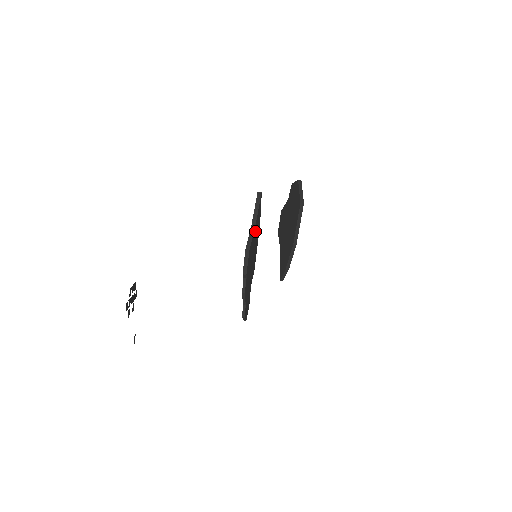
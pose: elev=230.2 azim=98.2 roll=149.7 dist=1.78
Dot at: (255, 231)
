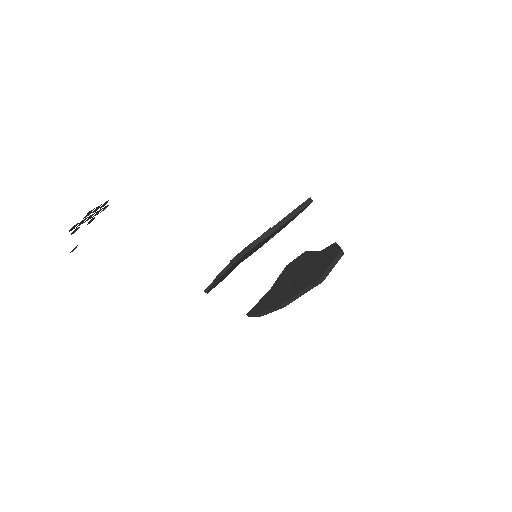
Dot at: occluded
